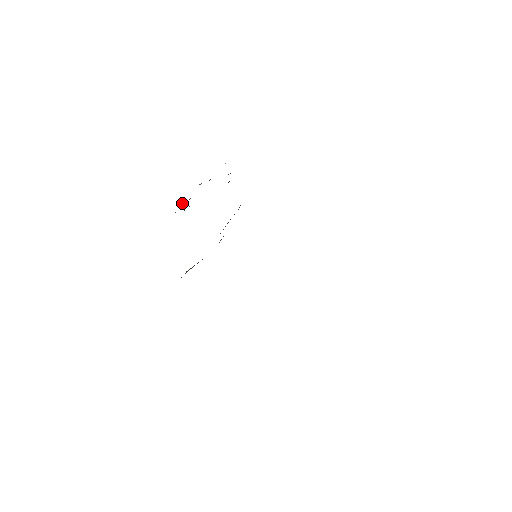
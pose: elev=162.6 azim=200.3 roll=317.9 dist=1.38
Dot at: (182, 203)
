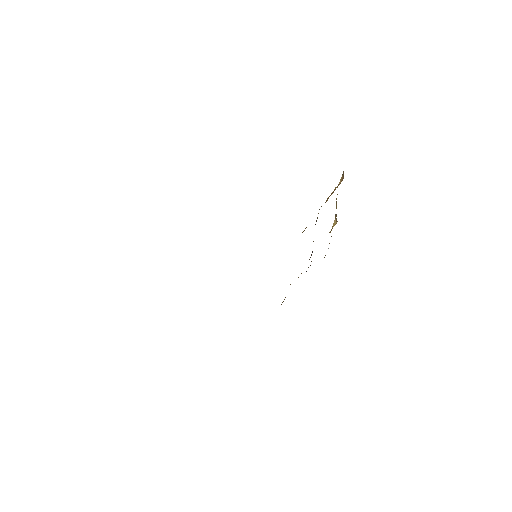
Dot at: occluded
